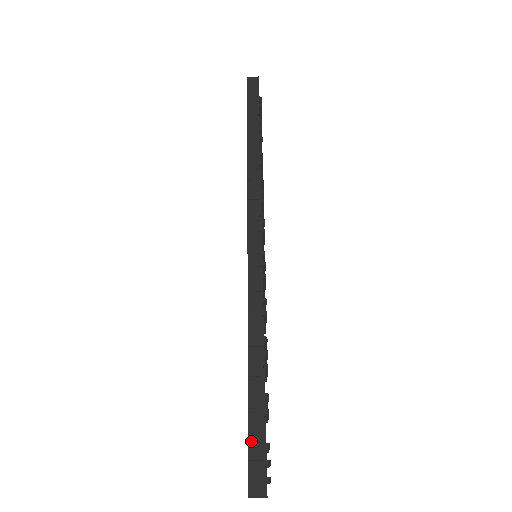
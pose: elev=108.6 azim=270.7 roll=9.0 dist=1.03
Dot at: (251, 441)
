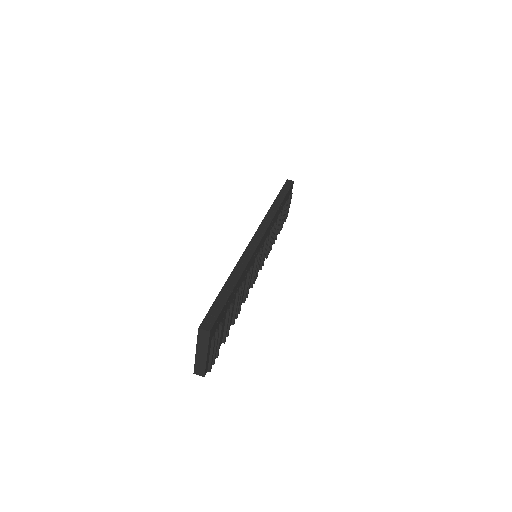
Dot at: (213, 307)
